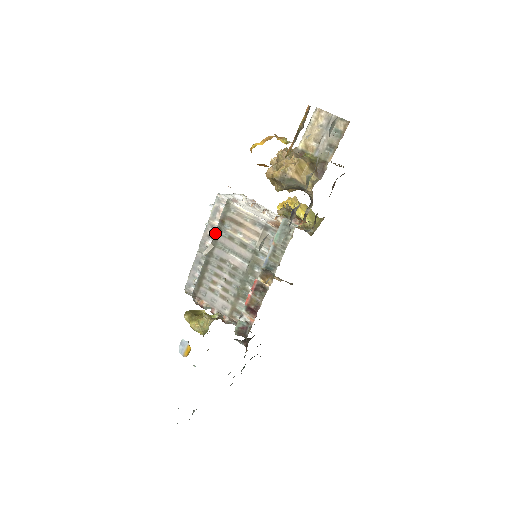
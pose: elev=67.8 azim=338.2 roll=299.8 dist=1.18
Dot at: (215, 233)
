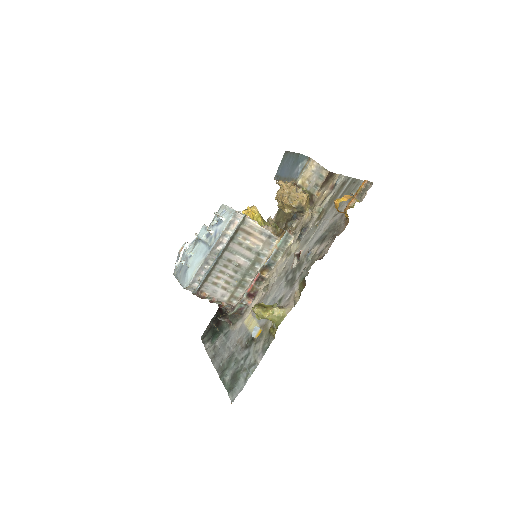
Dot at: (229, 240)
